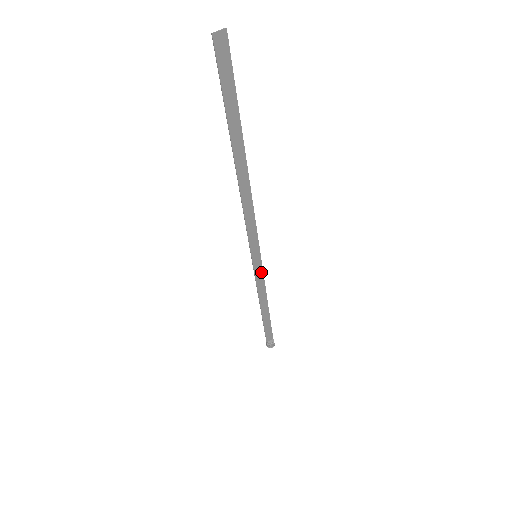
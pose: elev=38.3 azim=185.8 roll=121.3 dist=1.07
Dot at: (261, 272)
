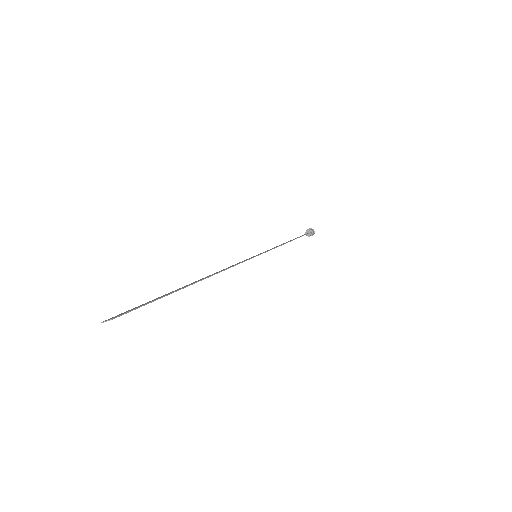
Dot at: (269, 250)
